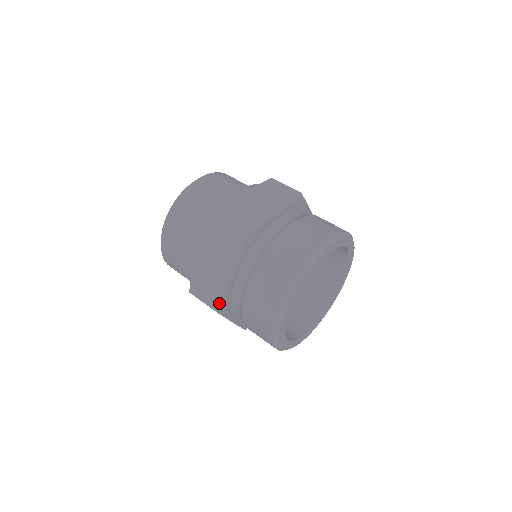
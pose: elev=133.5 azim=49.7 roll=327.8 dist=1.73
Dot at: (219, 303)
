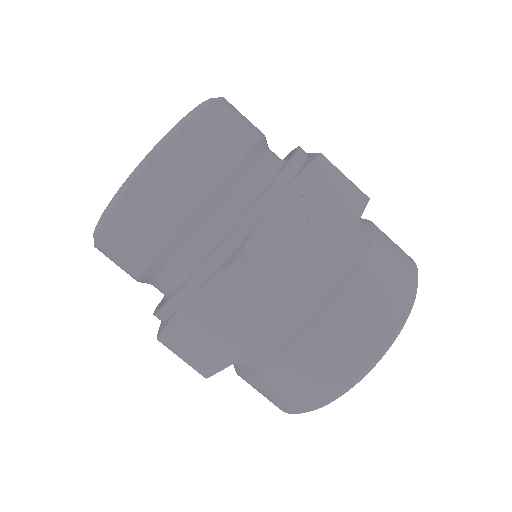
Dot at: (213, 371)
